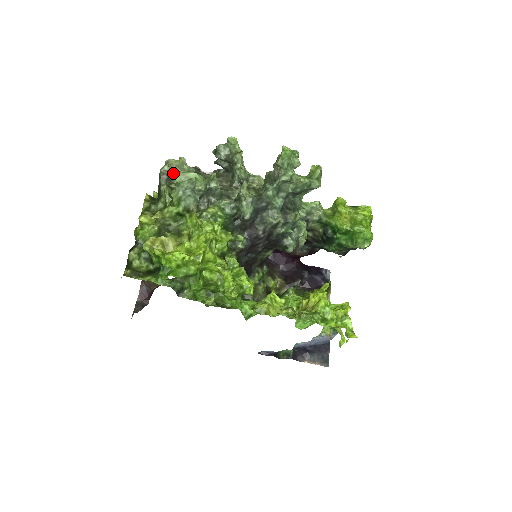
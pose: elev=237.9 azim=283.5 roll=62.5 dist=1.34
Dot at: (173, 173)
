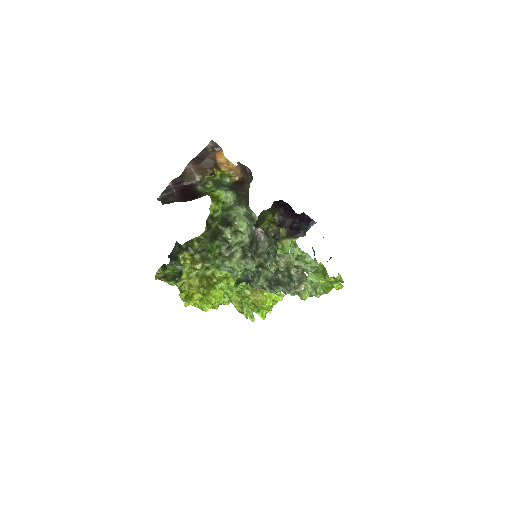
Dot at: (230, 244)
